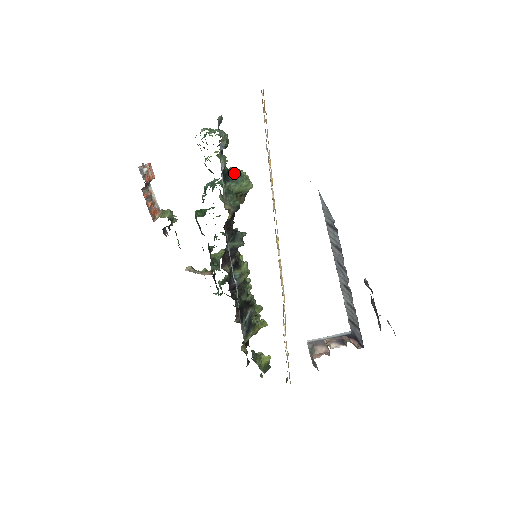
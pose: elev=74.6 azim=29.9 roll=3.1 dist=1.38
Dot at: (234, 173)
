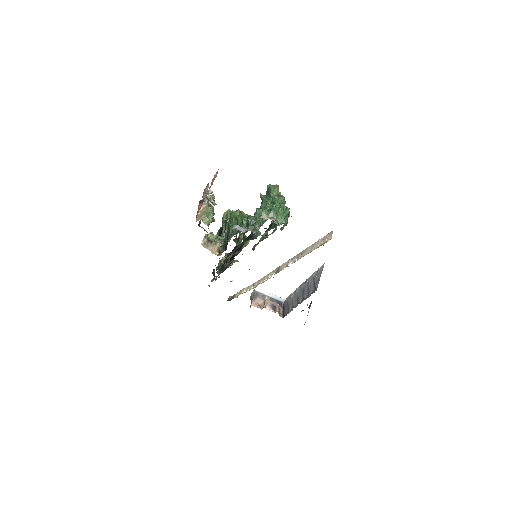
Dot at: occluded
